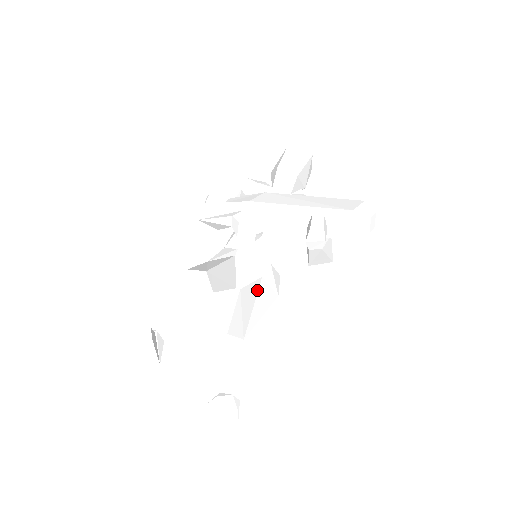
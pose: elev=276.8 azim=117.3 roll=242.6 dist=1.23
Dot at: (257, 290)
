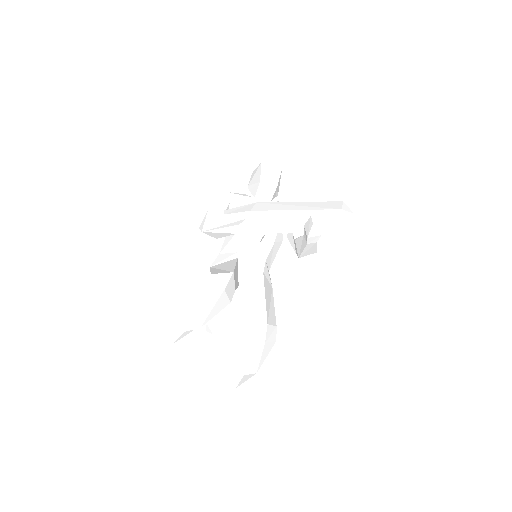
Dot at: (263, 284)
